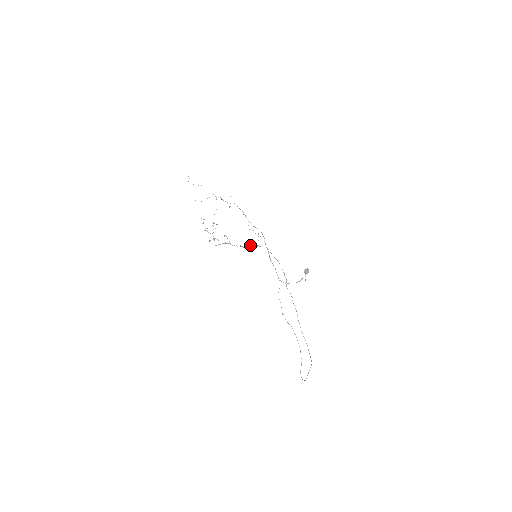
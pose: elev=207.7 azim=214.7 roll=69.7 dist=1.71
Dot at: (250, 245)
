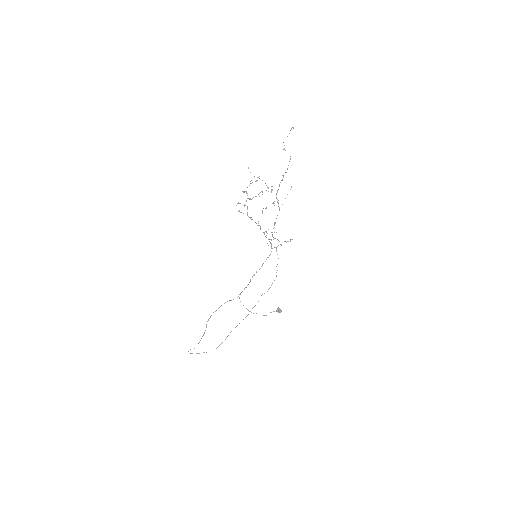
Dot at: (273, 239)
